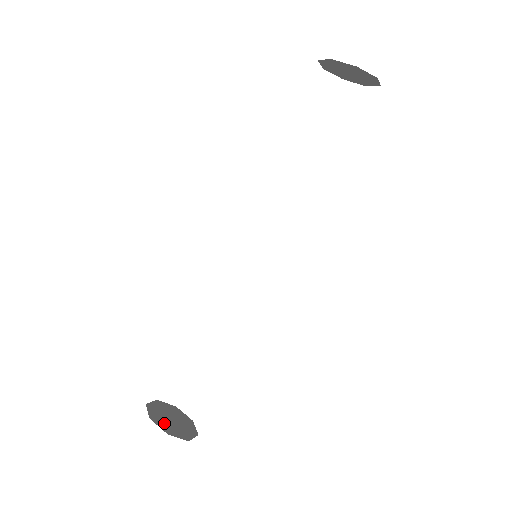
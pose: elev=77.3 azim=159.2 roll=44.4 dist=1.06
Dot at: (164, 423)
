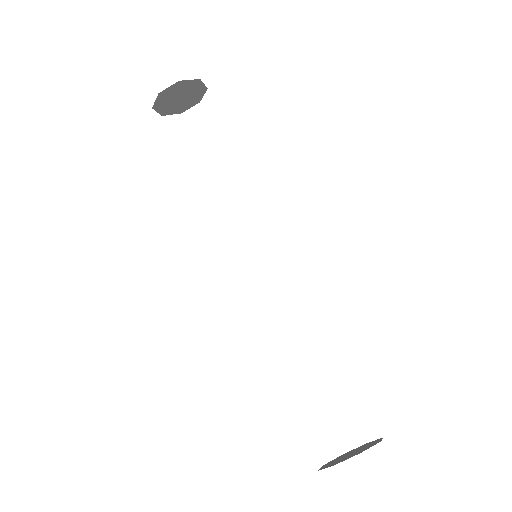
Dot at: (362, 450)
